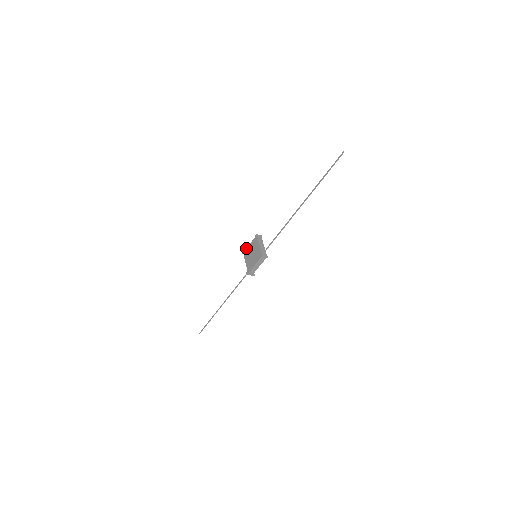
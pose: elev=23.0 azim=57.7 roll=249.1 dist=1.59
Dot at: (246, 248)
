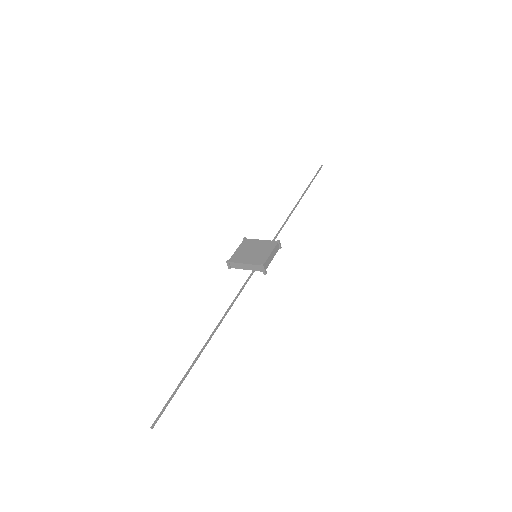
Dot at: occluded
